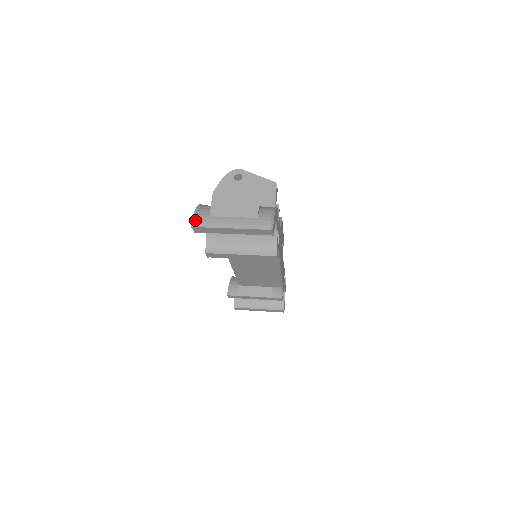
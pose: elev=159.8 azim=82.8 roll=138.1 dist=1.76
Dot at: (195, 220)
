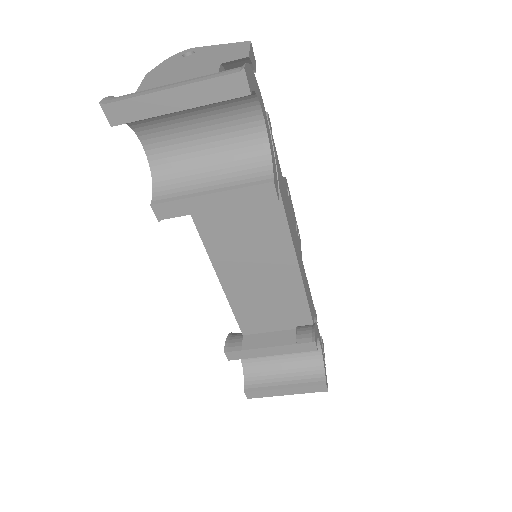
Dot at: (109, 99)
